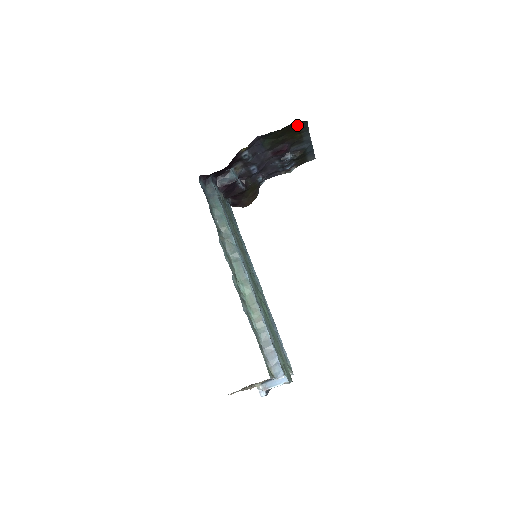
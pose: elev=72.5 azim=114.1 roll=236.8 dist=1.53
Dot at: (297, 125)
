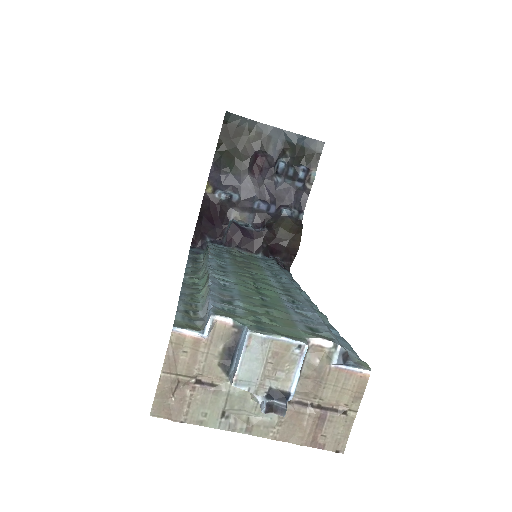
Dot at: (231, 126)
